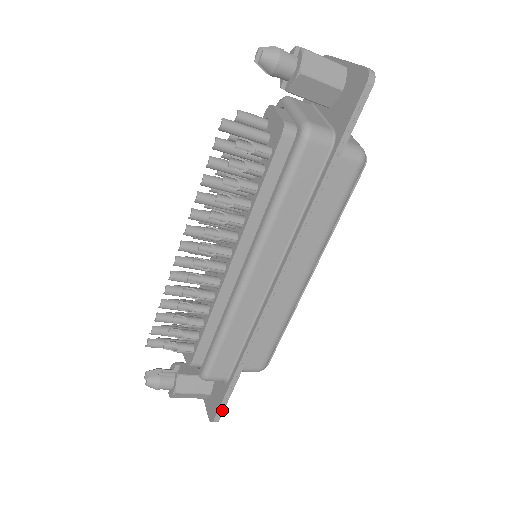
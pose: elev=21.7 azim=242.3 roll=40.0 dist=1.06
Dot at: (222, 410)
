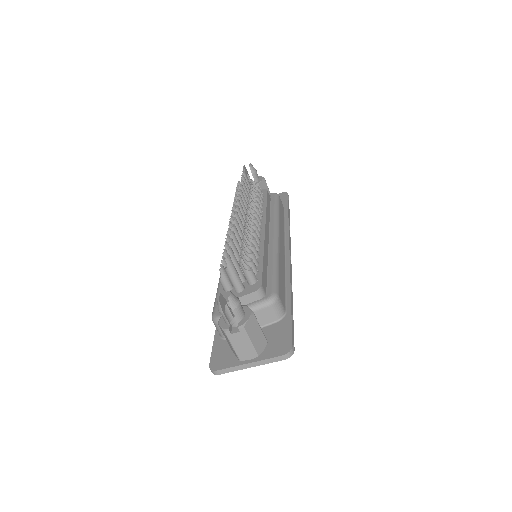
Dot at: (293, 338)
